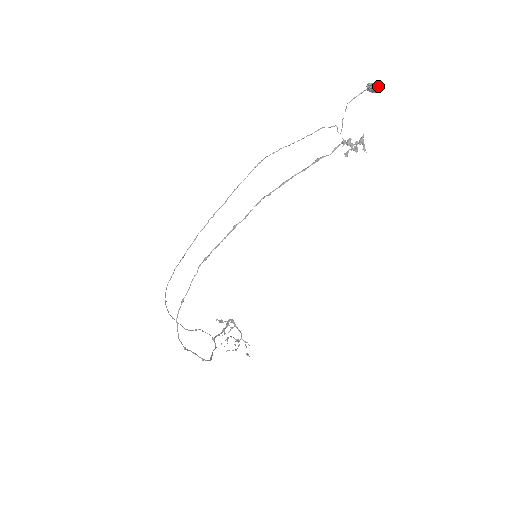
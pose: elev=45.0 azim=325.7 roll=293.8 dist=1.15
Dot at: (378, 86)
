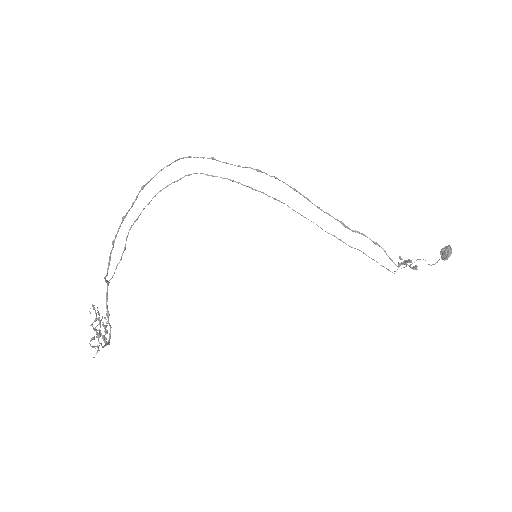
Dot at: (451, 252)
